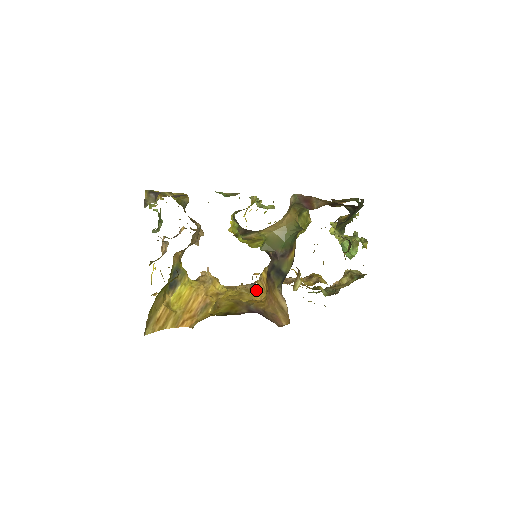
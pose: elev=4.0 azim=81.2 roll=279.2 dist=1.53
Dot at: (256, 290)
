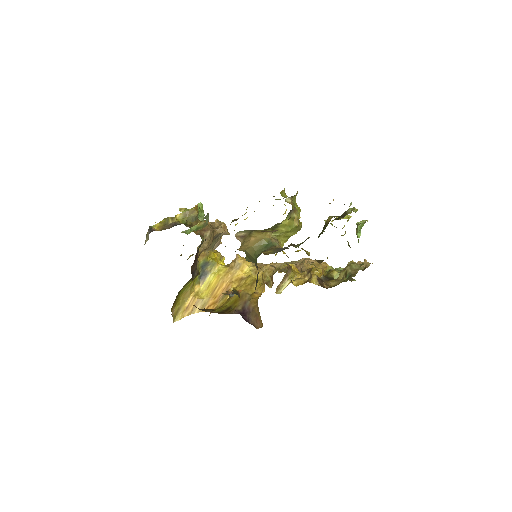
Dot at: occluded
